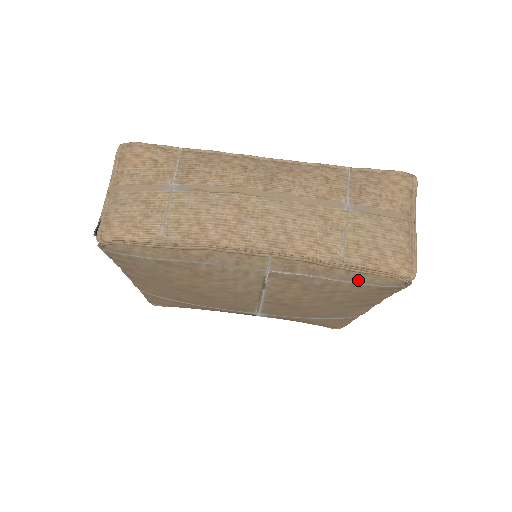
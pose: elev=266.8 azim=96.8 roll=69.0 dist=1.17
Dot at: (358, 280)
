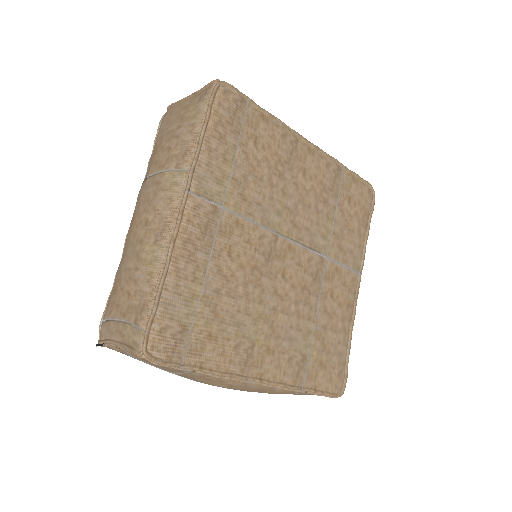
Dot at: occluded
